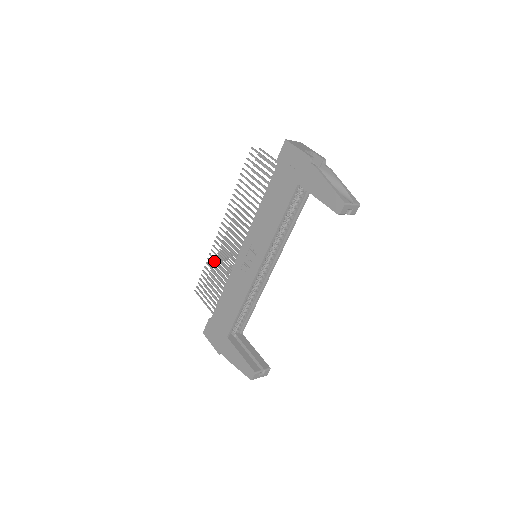
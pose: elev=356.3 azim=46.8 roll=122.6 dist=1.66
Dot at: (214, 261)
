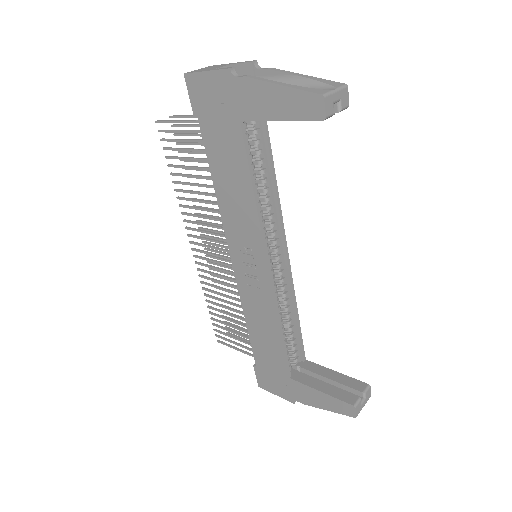
Dot at: occluded
